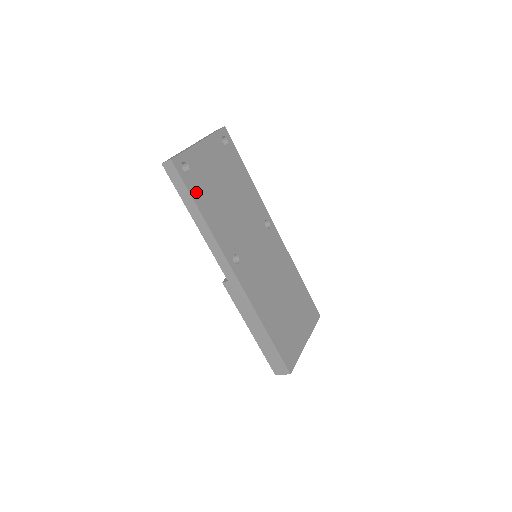
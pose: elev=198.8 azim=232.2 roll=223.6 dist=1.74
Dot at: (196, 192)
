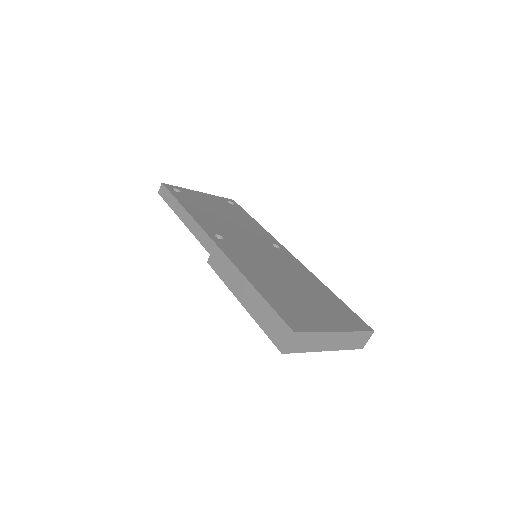
Dot at: (182, 199)
